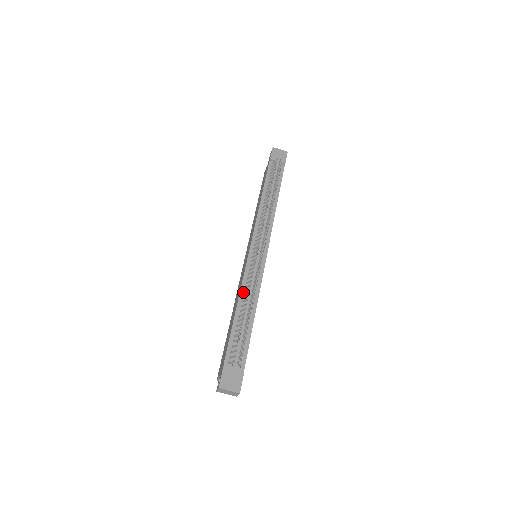
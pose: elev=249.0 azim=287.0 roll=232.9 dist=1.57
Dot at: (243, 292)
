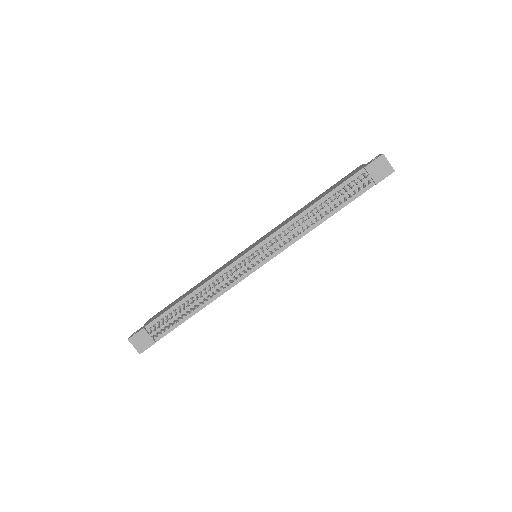
Dot at: (208, 285)
